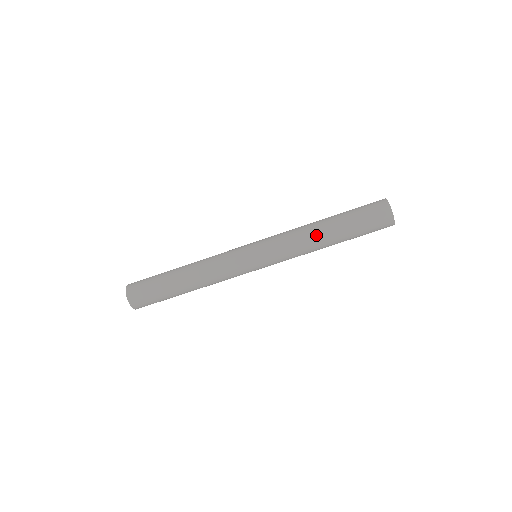
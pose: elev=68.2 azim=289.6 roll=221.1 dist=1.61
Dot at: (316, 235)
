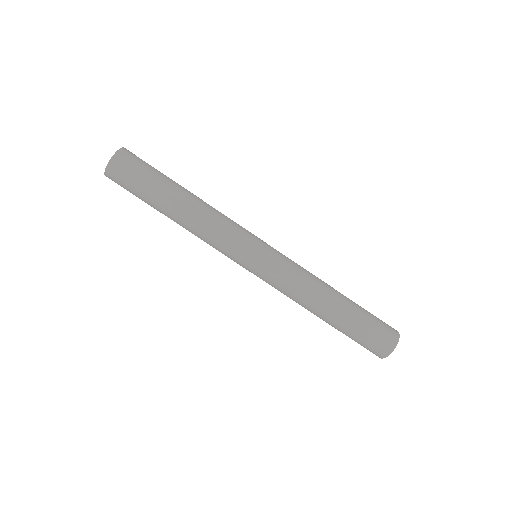
Dot at: (318, 305)
